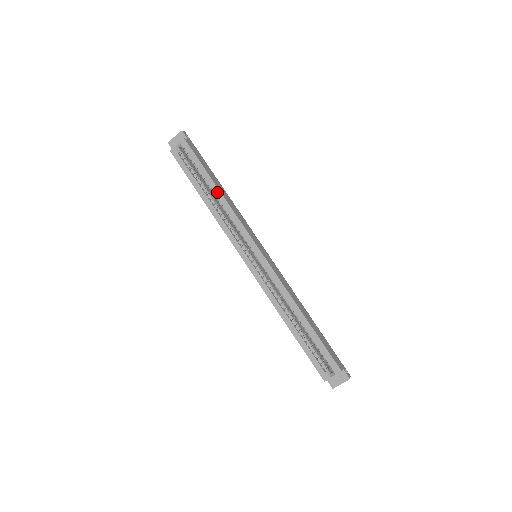
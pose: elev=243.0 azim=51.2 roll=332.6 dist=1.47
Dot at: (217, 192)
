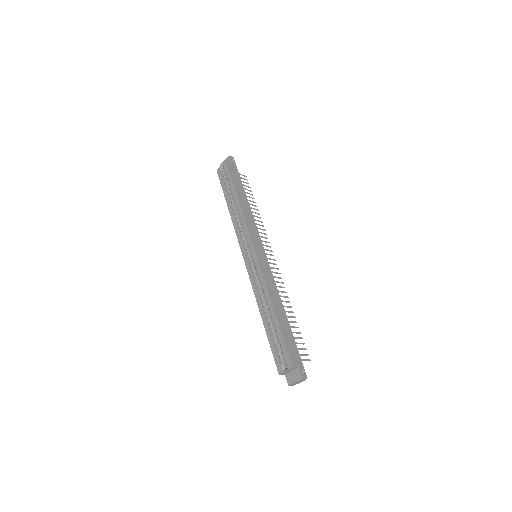
Dot at: (237, 201)
